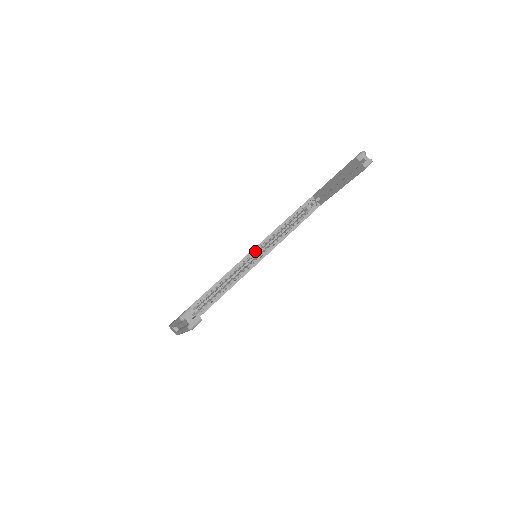
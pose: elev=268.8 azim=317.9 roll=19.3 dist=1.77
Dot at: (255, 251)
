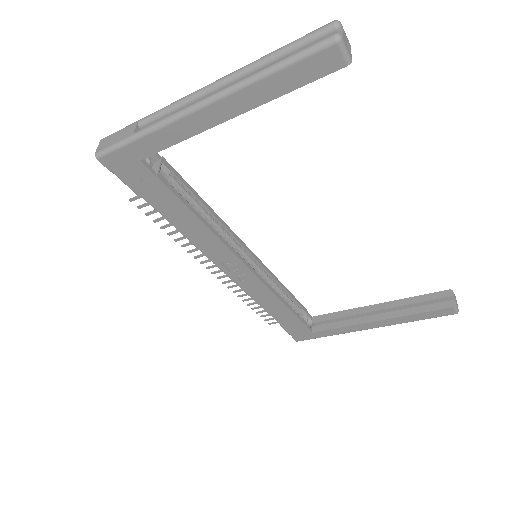
Dot at: (251, 258)
